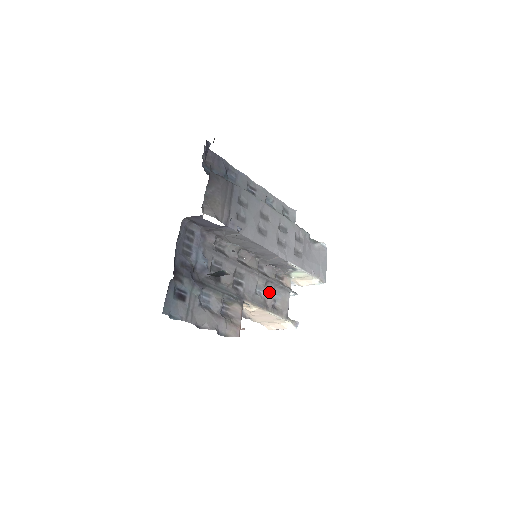
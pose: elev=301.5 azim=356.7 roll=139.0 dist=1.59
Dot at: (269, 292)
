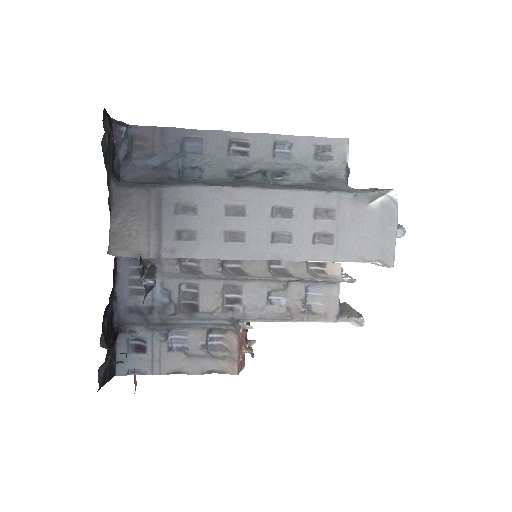
Dot at: (295, 295)
